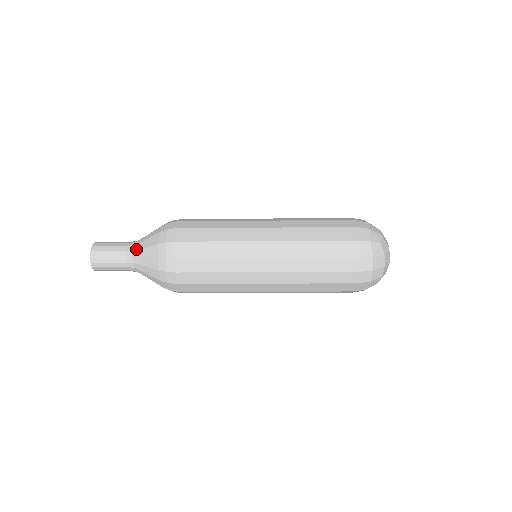
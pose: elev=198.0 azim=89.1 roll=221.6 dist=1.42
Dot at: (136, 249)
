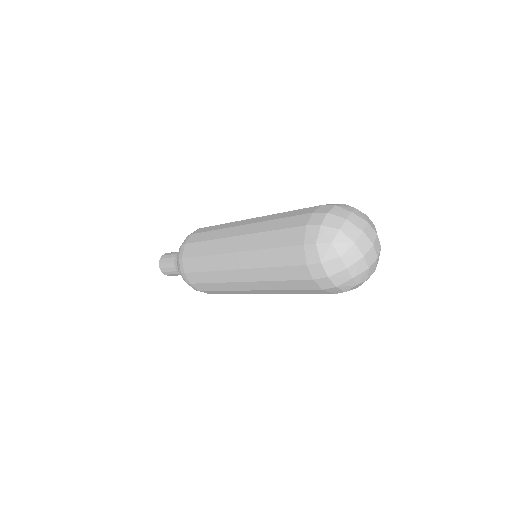
Dot at: (176, 261)
